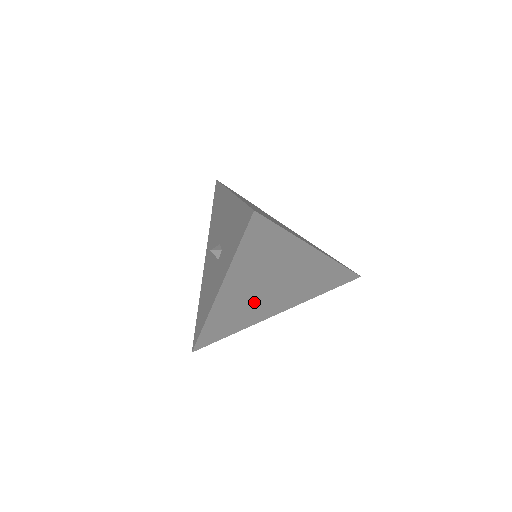
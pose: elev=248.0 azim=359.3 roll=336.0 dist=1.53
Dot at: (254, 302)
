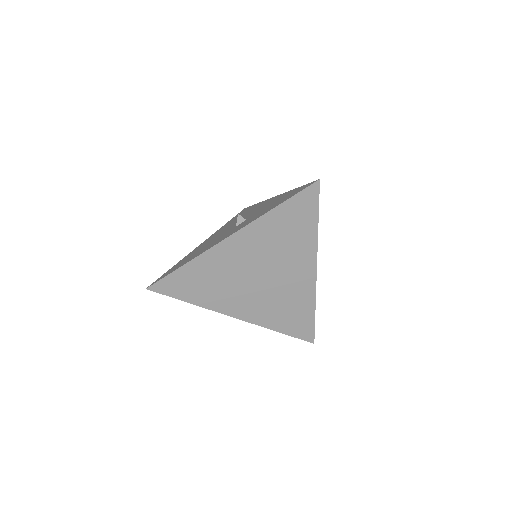
Dot at: (236, 280)
